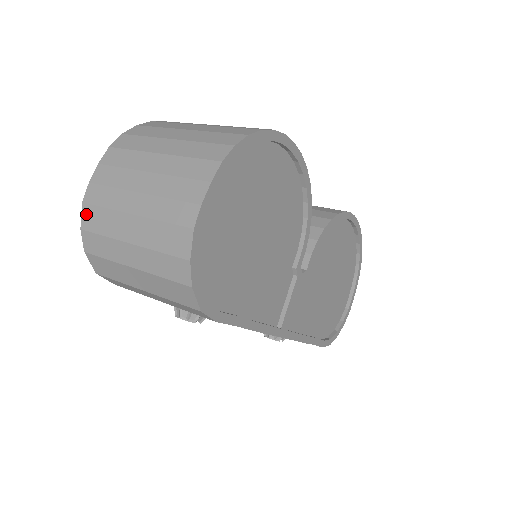
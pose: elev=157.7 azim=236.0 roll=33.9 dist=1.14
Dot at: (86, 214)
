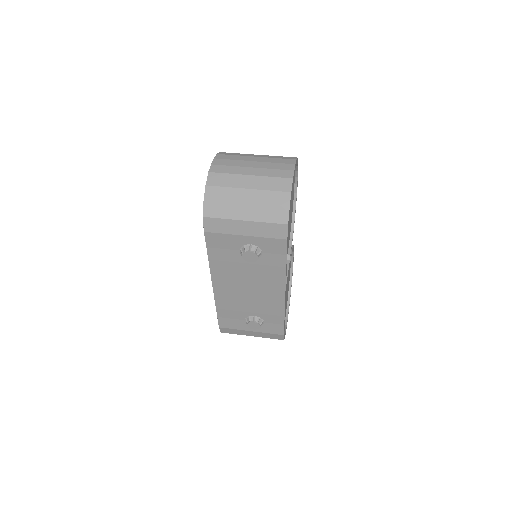
Dot at: (211, 177)
